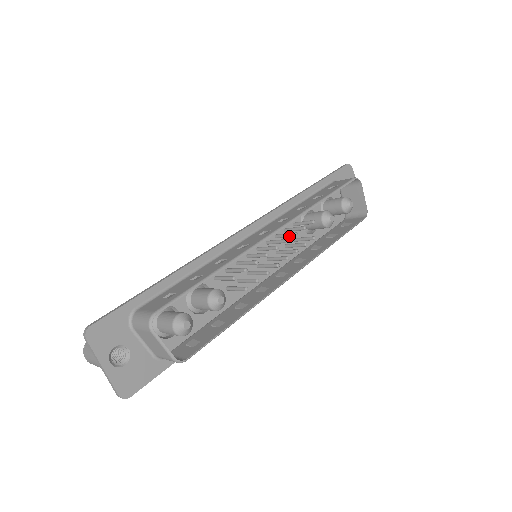
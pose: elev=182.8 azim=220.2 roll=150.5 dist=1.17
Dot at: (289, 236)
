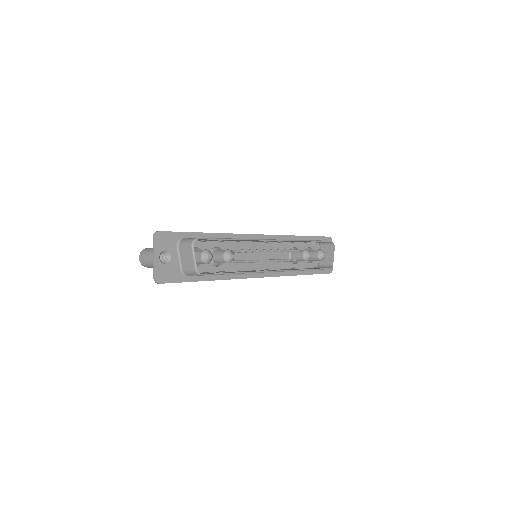
Dot at: (281, 251)
